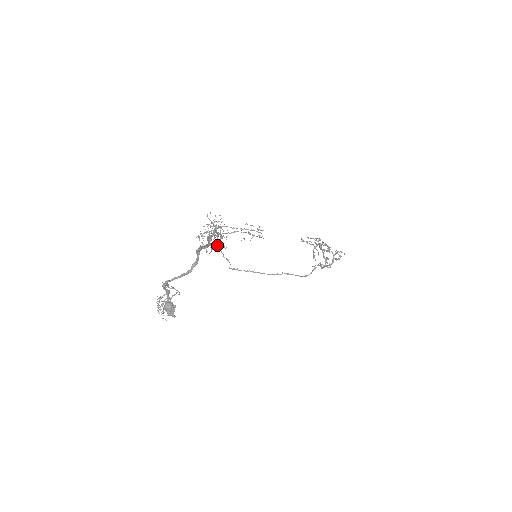
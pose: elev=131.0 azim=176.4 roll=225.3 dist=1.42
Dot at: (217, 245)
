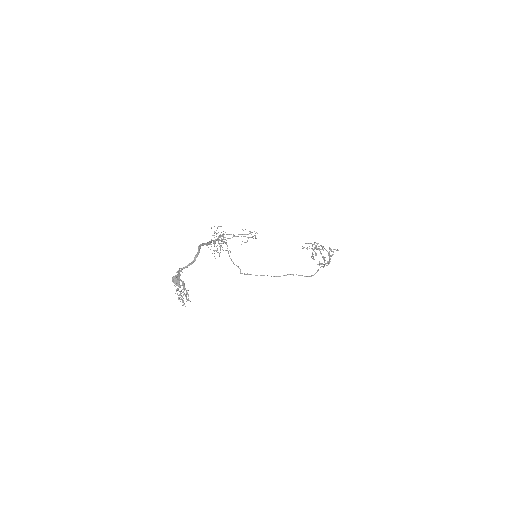
Dot at: occluded
